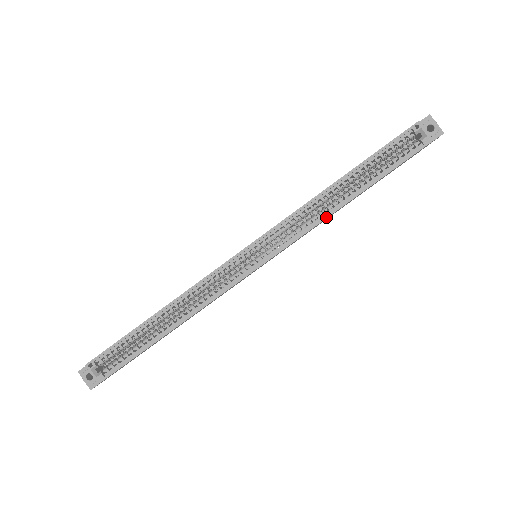
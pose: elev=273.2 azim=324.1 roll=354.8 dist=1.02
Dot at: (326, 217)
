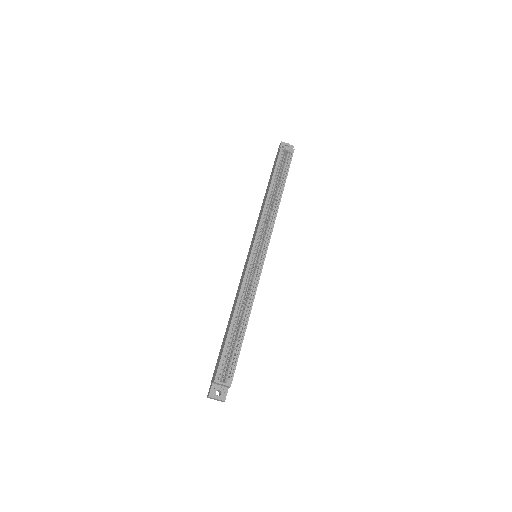
Dot at: (277, 210)
